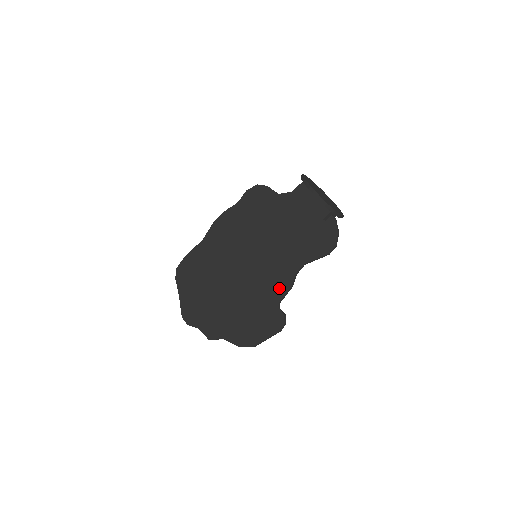
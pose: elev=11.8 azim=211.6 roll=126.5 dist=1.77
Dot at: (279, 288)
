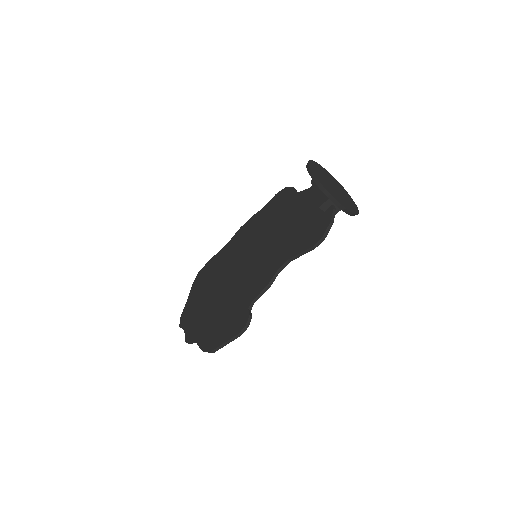
Dot at: (258, 287)
